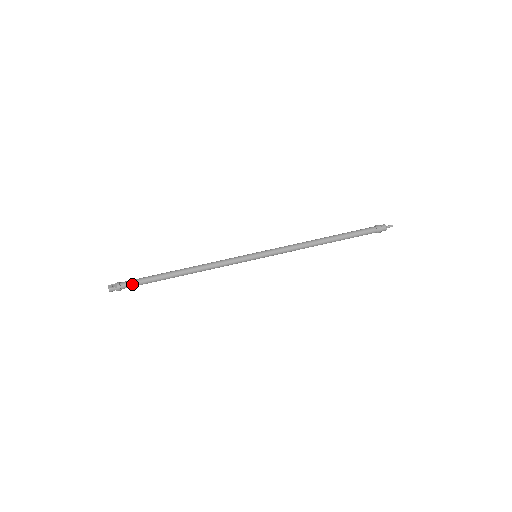
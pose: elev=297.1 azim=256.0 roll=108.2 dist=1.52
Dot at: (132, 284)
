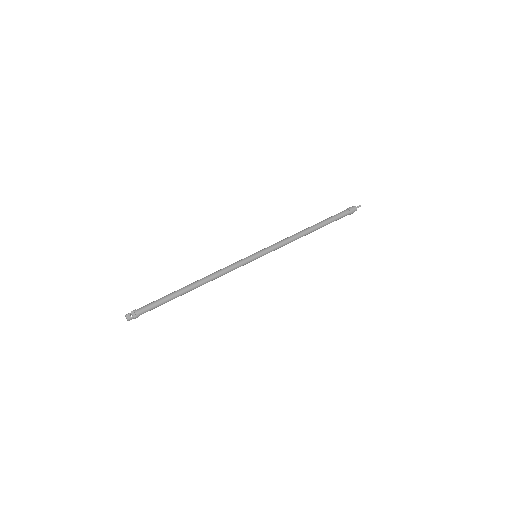
Dot at: (149, 309)
